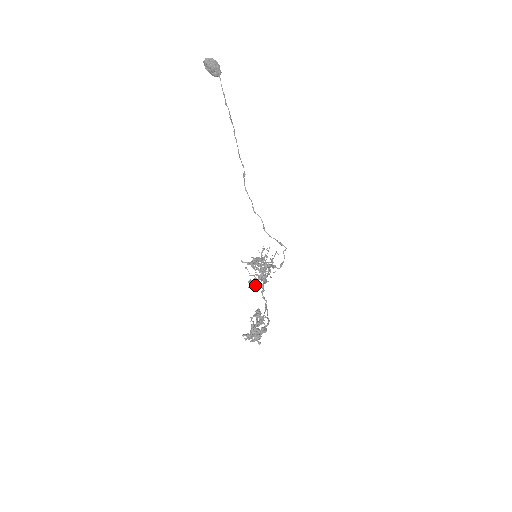
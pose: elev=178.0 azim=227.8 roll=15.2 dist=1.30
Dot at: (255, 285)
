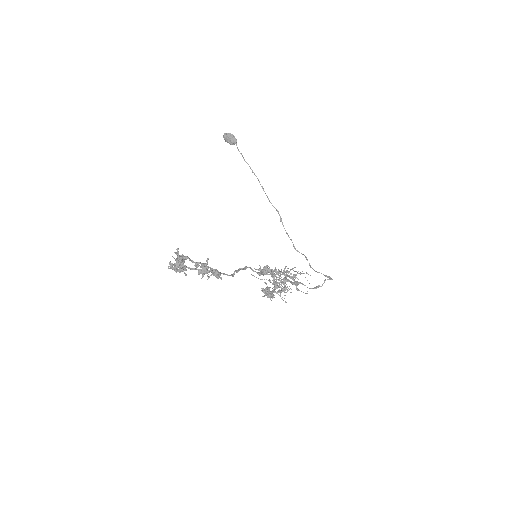
Dot at: (270, 294)
